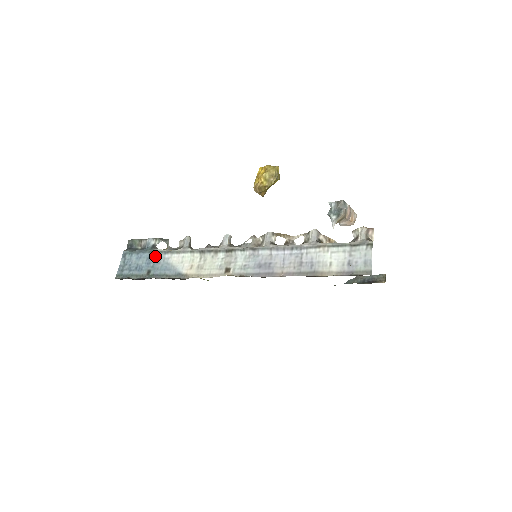
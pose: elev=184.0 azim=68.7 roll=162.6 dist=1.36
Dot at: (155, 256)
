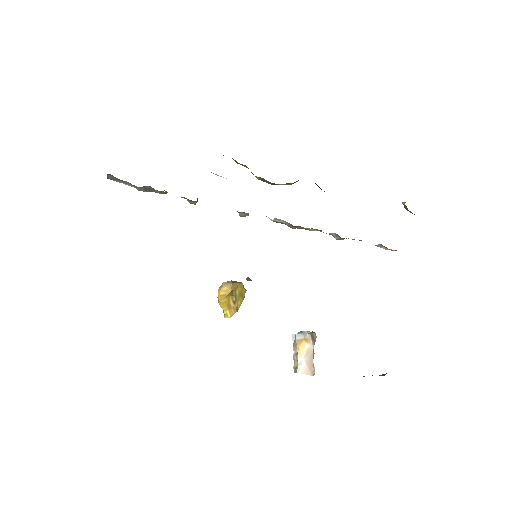
Dot at: occluded
